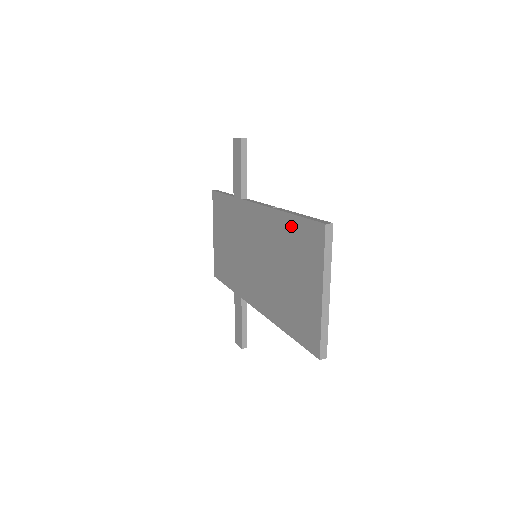
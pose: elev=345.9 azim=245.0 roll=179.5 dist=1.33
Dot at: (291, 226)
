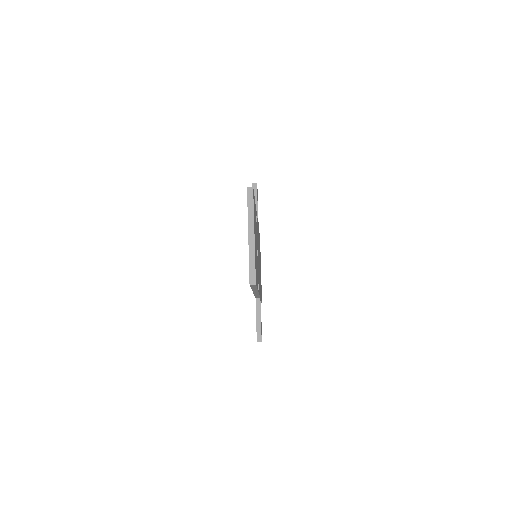
Dot at: occluded
